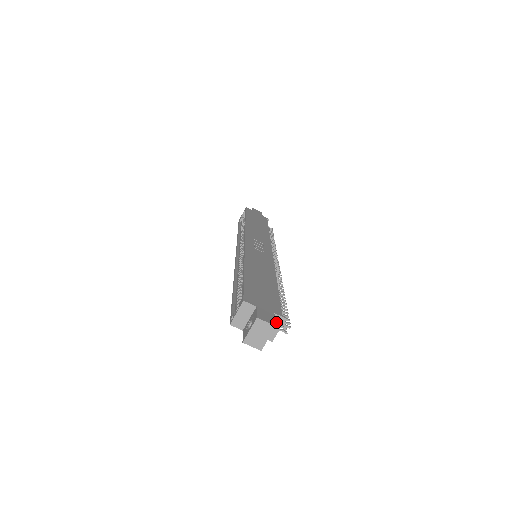
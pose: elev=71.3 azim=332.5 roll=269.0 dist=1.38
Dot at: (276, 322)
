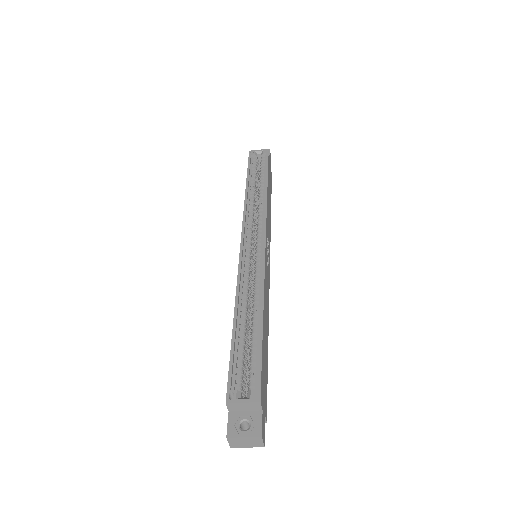
Dot at: occluded
